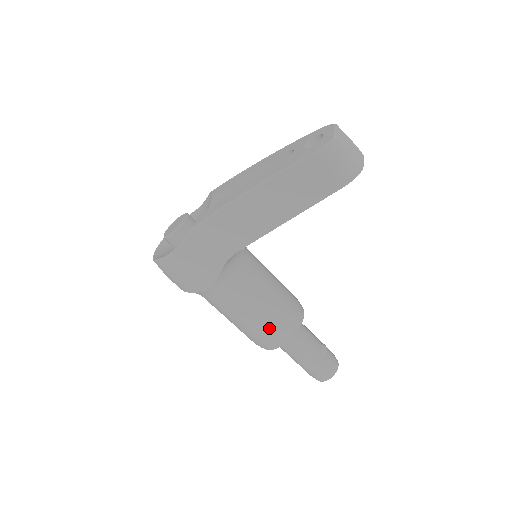
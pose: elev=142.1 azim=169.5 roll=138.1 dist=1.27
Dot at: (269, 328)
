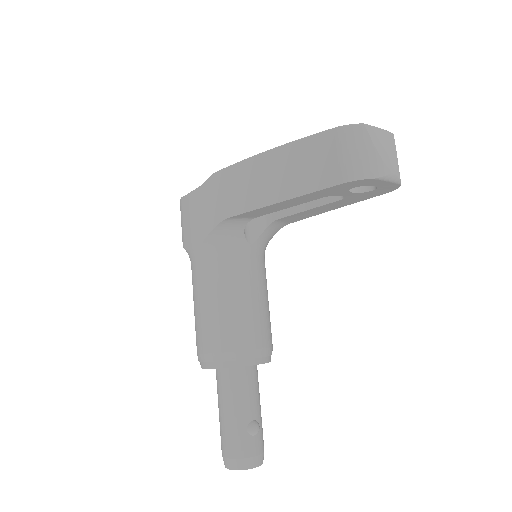
Dot at: (211, 335)
